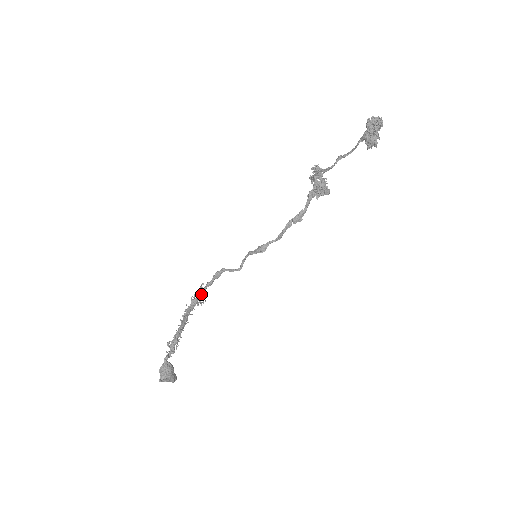
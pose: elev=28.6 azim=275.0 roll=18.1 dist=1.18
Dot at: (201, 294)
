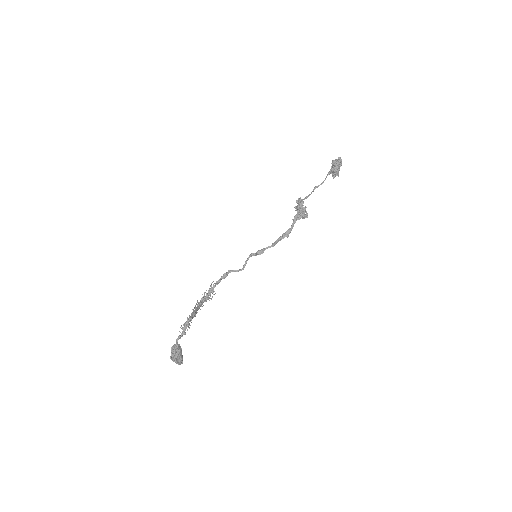
Dot at: (210, 292)
